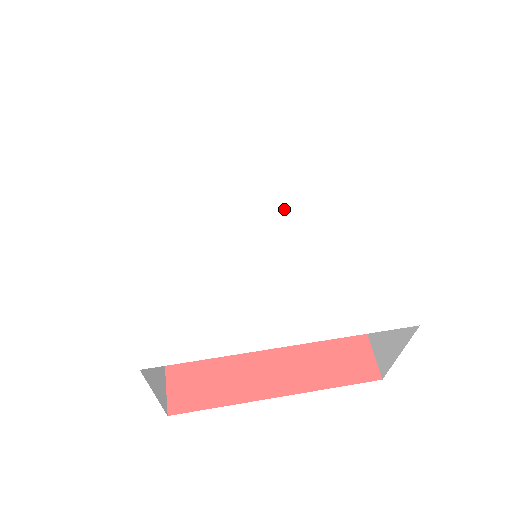
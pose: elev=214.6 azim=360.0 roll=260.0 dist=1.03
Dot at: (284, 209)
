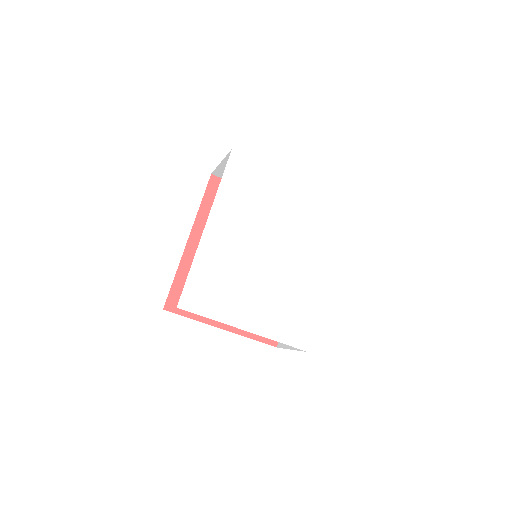
Dot at: (287, 254)
